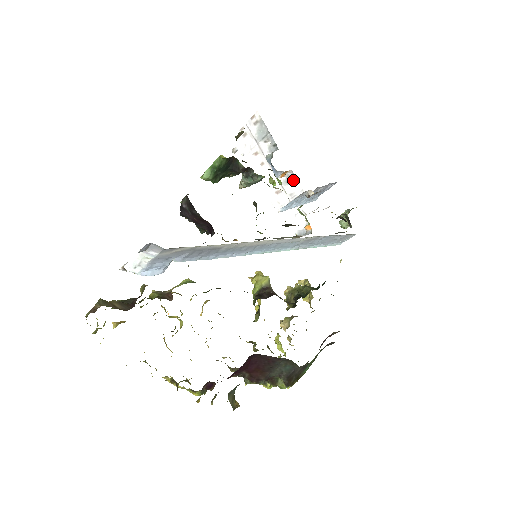
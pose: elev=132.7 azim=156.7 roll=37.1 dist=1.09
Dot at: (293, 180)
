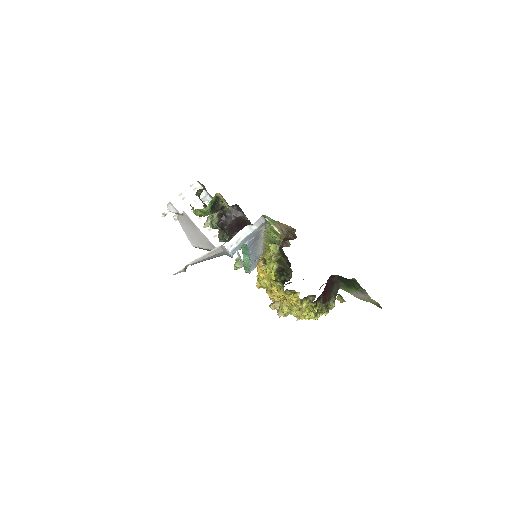
Dot at: occluded
